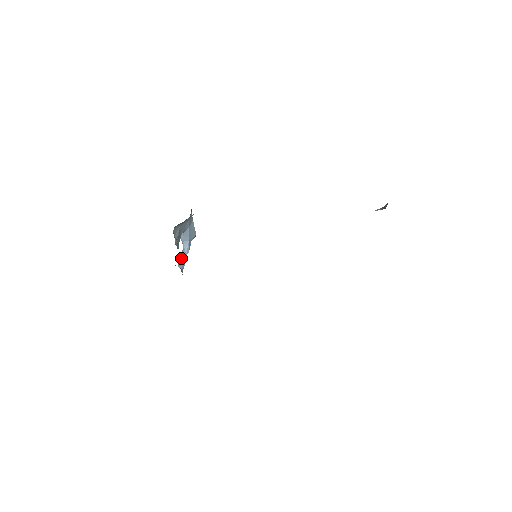
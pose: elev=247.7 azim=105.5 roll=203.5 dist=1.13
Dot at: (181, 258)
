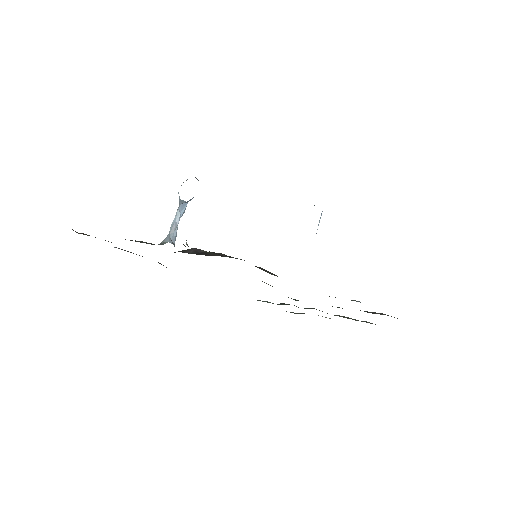
Dot at: (175, 223)
